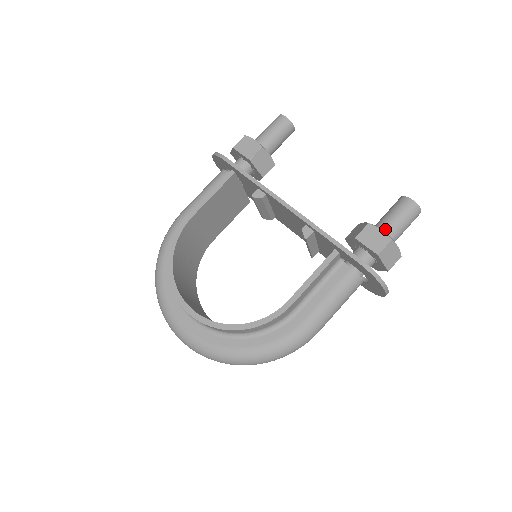
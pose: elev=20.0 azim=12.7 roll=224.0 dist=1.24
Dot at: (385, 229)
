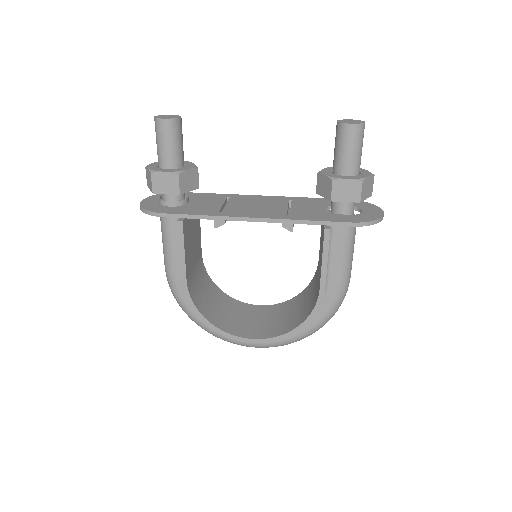
Dot at: (347, 169)
